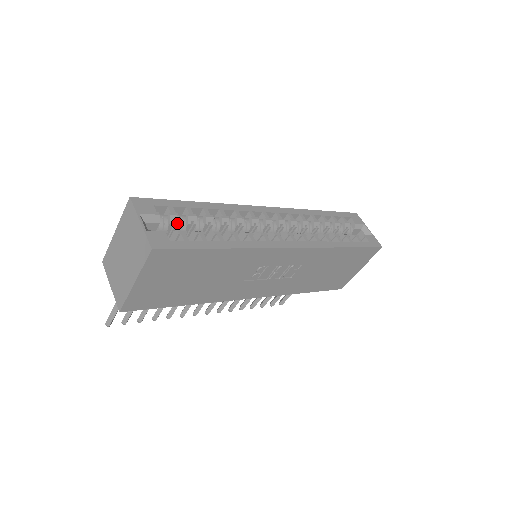
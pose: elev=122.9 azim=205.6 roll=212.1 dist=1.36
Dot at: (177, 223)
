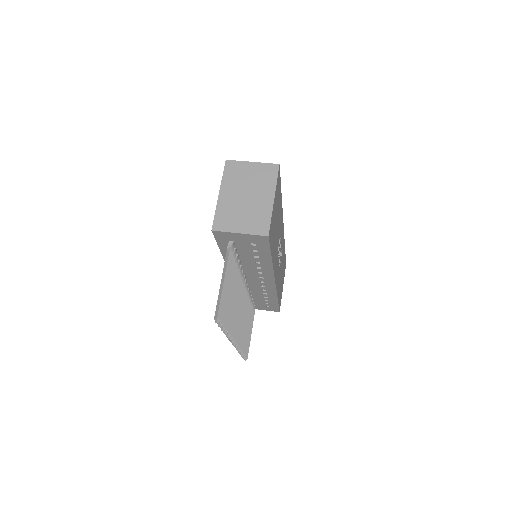
Dot at: occluded
